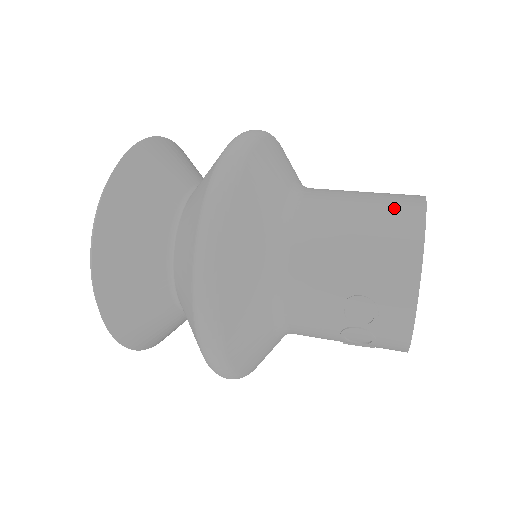
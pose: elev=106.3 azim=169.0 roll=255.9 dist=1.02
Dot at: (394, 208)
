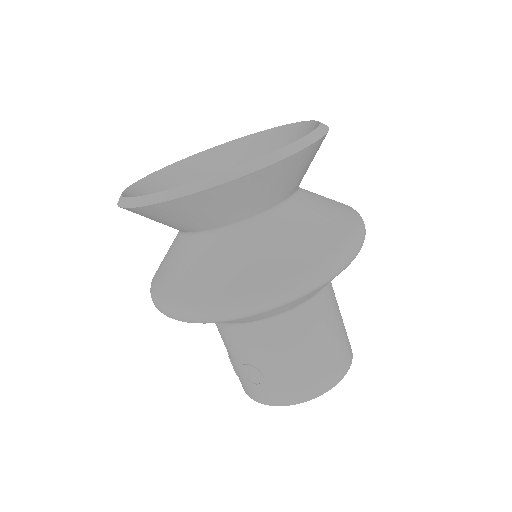
Dot at: (334, 364)
